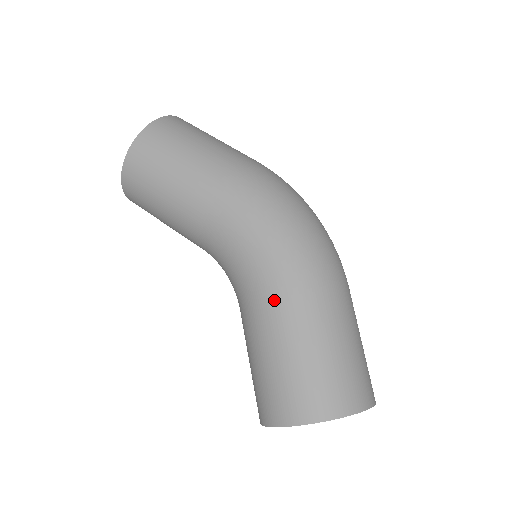
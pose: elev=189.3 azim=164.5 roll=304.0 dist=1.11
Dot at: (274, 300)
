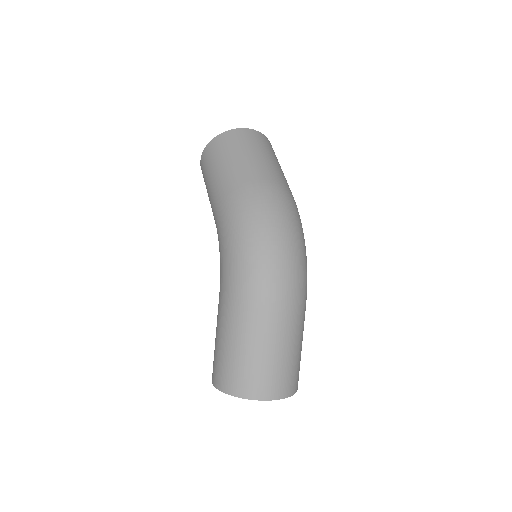
Dot at: (220, 299)
